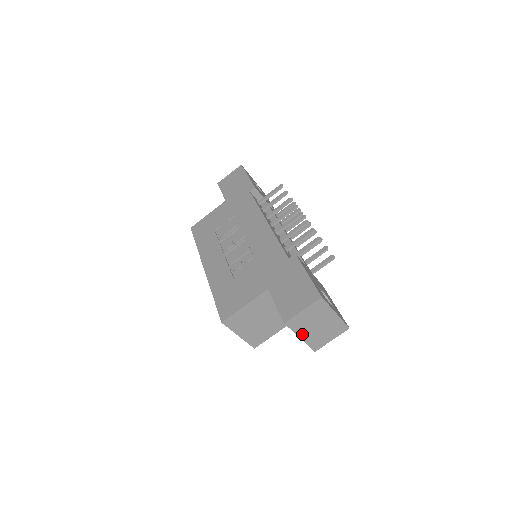
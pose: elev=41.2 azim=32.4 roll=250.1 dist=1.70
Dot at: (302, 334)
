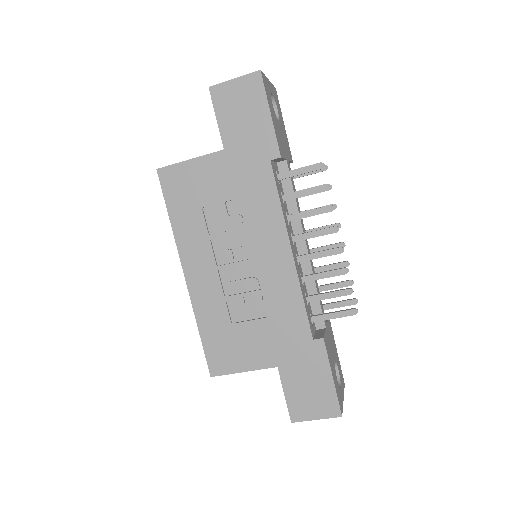
Dot at: occluded
